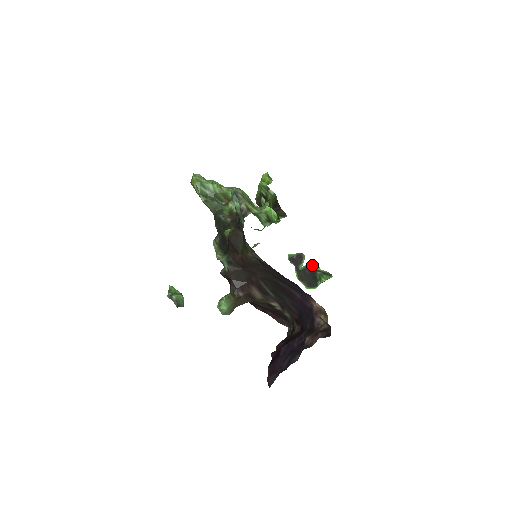
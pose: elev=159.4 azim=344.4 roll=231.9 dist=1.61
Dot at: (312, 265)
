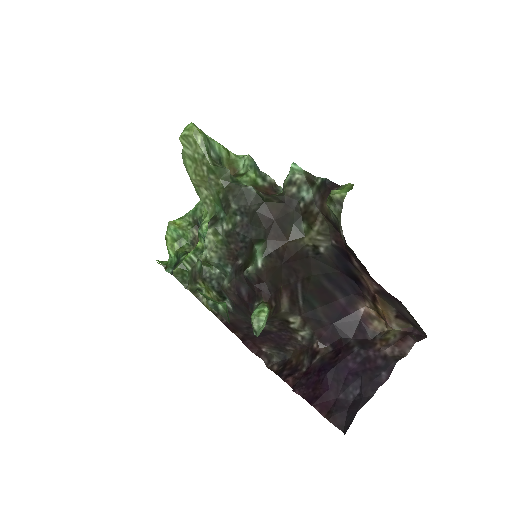
Dot at: occluded
